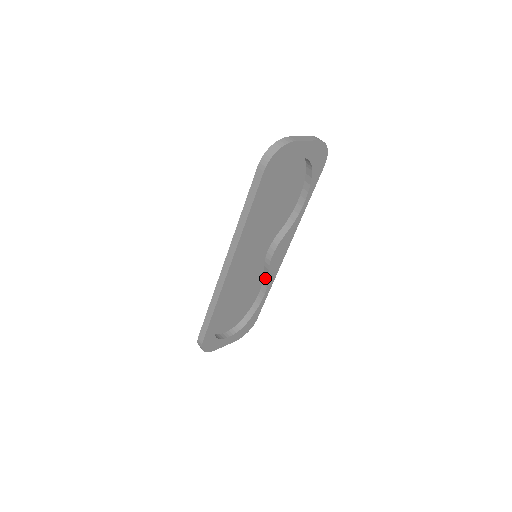
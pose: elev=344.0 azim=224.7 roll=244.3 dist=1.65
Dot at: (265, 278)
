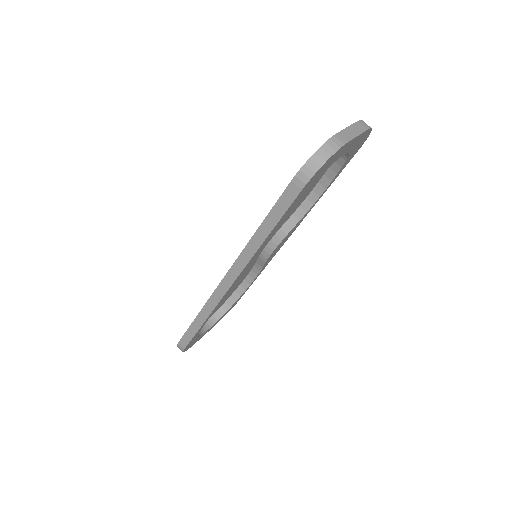
Dot at: (257, 266)
